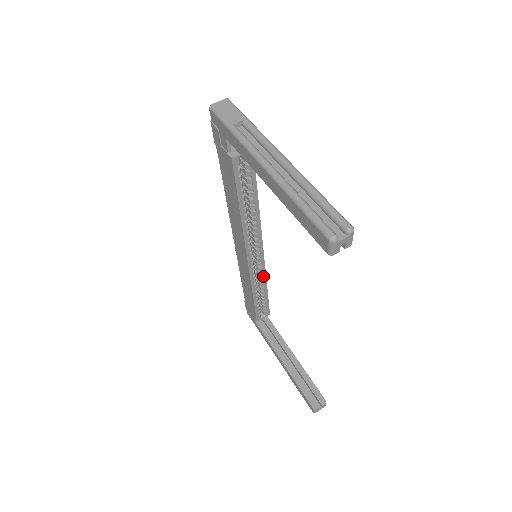
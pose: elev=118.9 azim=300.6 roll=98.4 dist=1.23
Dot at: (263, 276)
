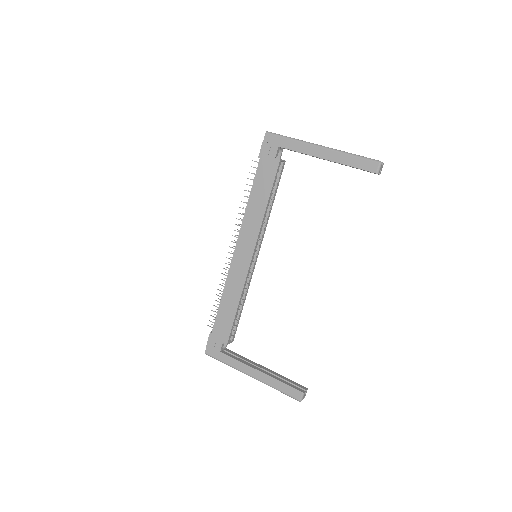
Dot at: (248, 285)
